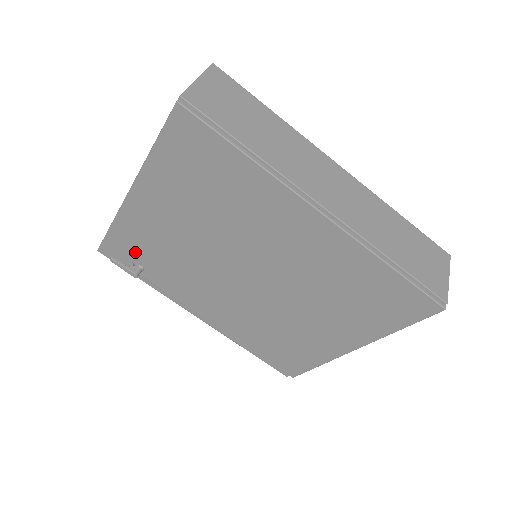
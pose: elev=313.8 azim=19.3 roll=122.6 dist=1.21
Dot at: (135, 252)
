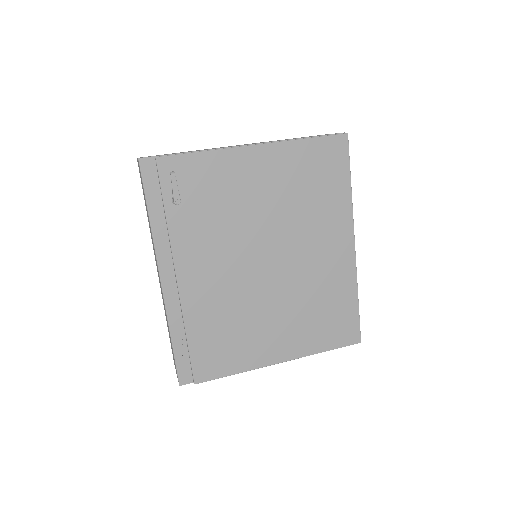
Dot at: (192, 185)
